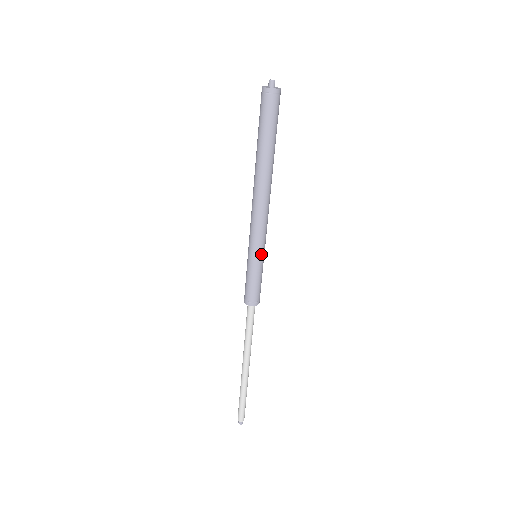
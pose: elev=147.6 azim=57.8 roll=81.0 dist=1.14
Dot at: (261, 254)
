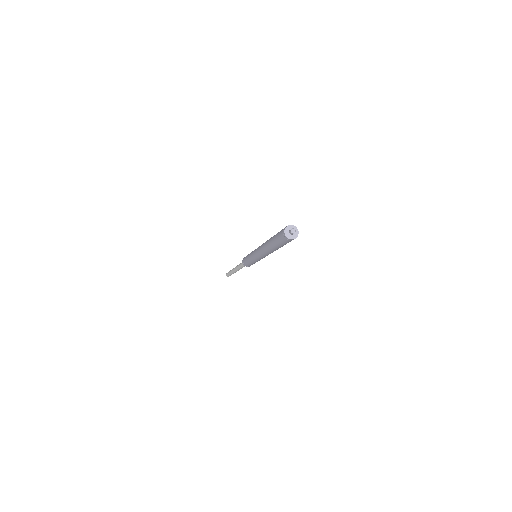
Dot at: occluded
